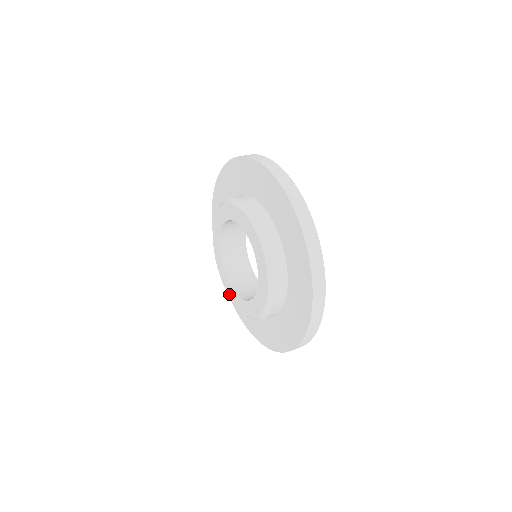
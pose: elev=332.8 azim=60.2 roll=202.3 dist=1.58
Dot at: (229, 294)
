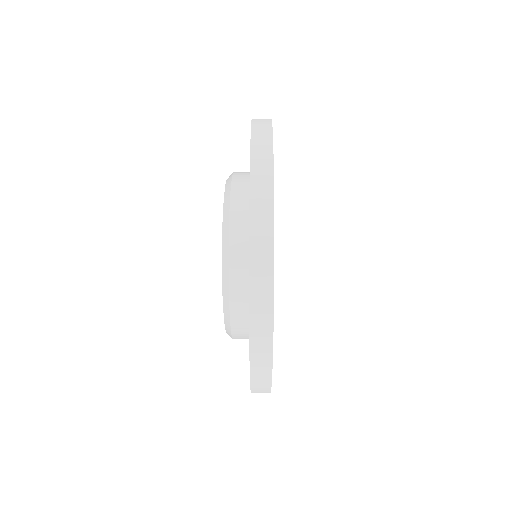
Dot at: occluded
